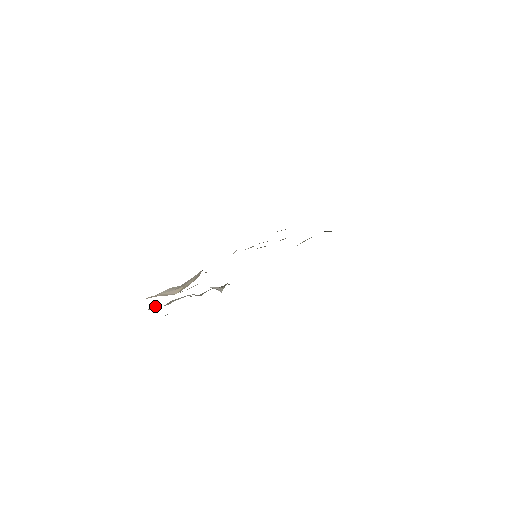
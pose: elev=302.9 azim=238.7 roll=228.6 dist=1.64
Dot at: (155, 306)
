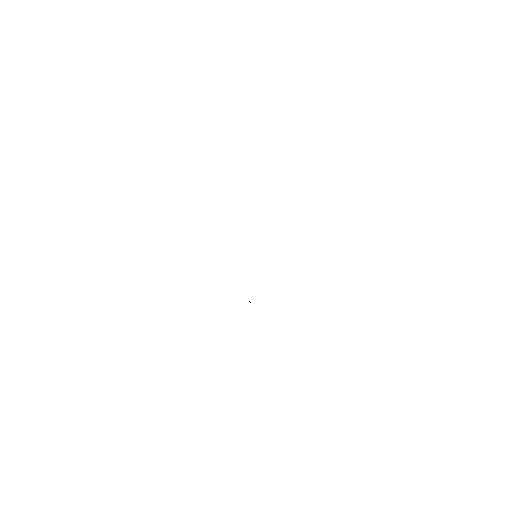
Dot at: occluded
